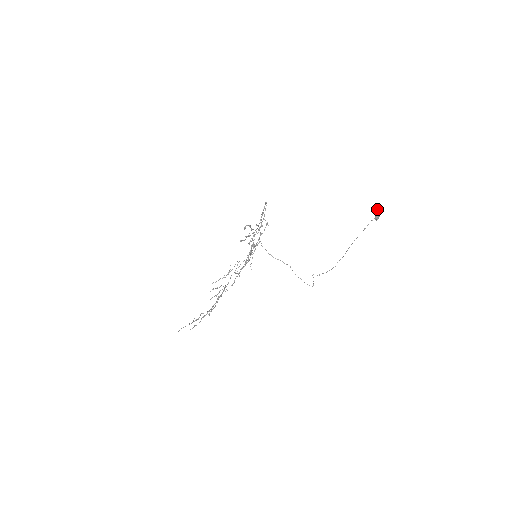
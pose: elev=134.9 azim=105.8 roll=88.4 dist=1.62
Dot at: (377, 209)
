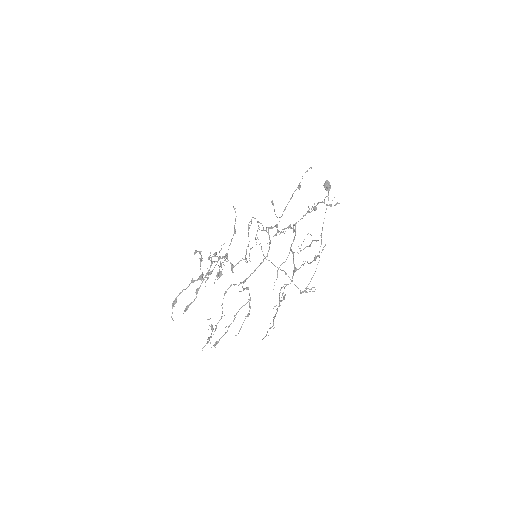
Dot at: occluded
